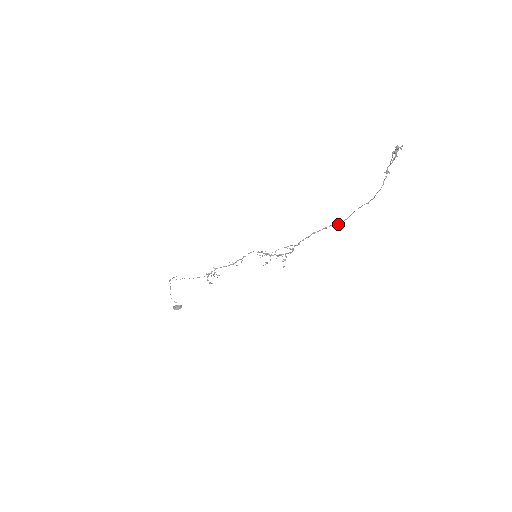
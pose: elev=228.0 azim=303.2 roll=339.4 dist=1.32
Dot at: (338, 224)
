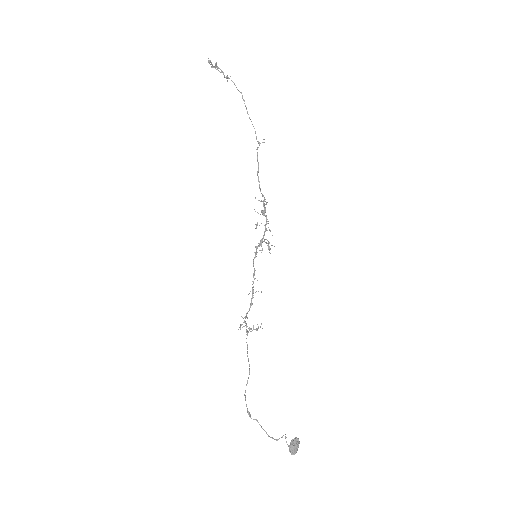
Dot at: occluded
